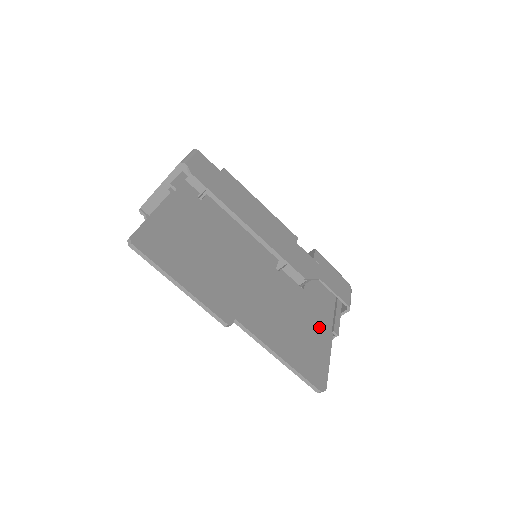
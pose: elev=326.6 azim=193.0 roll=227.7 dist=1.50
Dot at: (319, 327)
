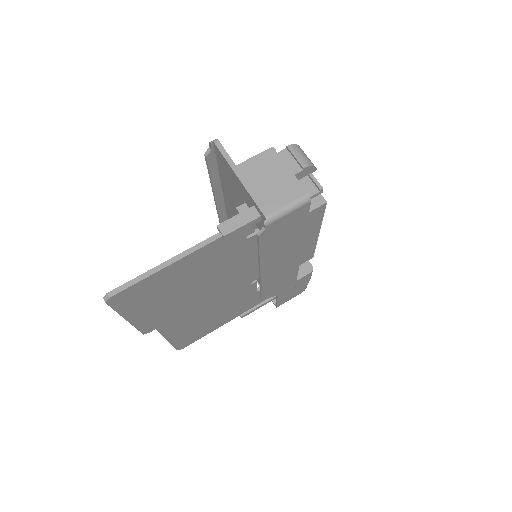
Dot at: (233, 314)
